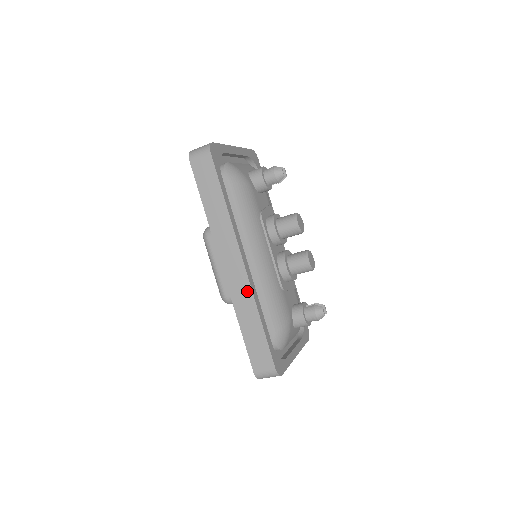
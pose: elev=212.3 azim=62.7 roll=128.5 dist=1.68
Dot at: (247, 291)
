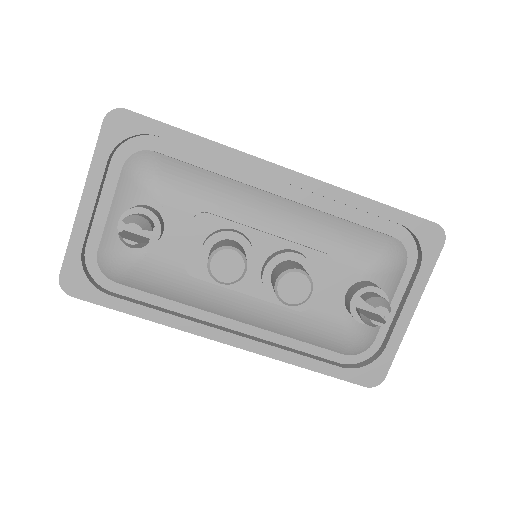
Dot at: (262, 353)
